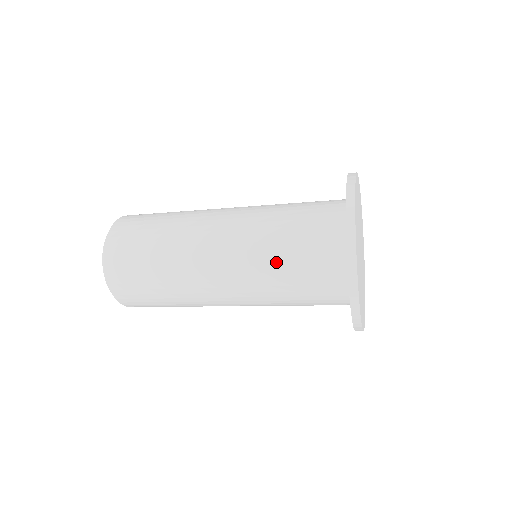
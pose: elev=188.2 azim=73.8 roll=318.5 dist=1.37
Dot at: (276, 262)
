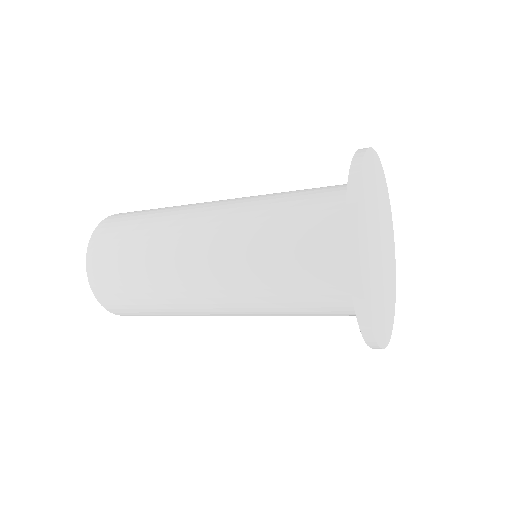
Dot at: (272, 207)
